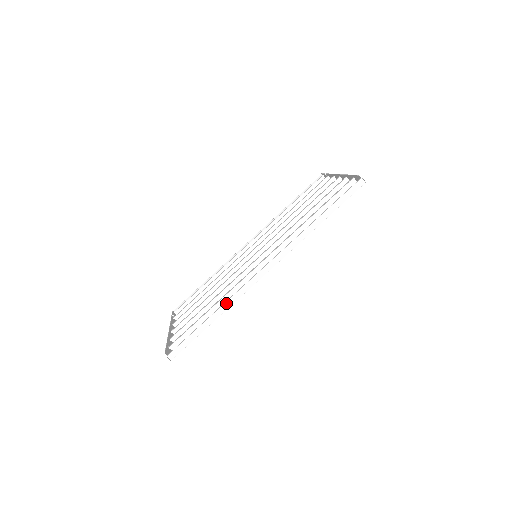
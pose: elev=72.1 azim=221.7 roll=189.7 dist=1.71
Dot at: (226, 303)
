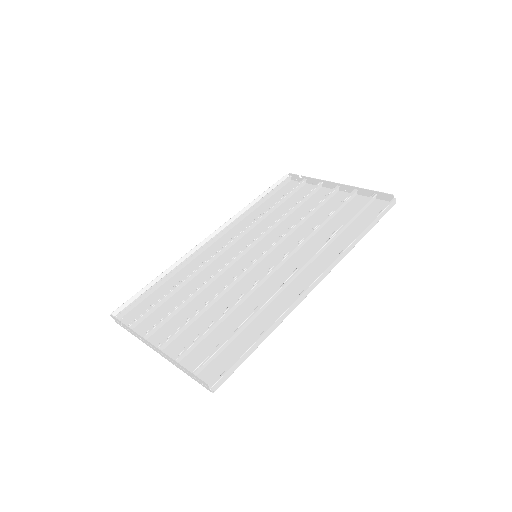
Dot at: (282, 316)
